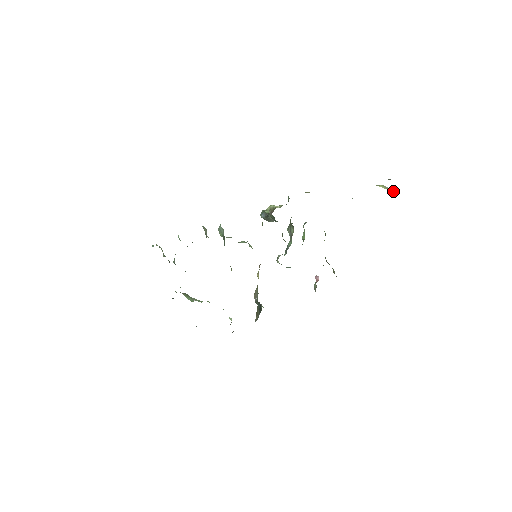
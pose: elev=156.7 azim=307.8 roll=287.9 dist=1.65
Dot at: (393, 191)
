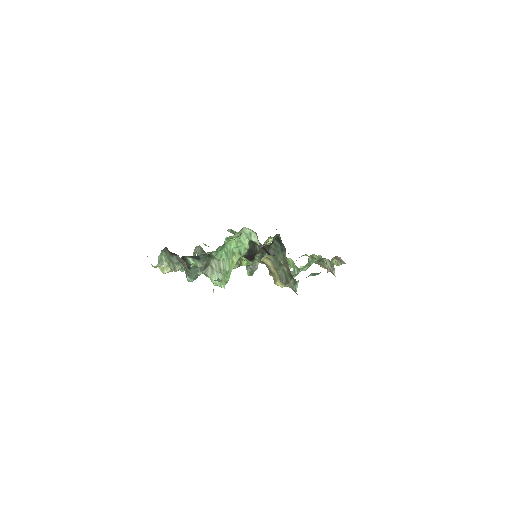
Dot at: occluded
